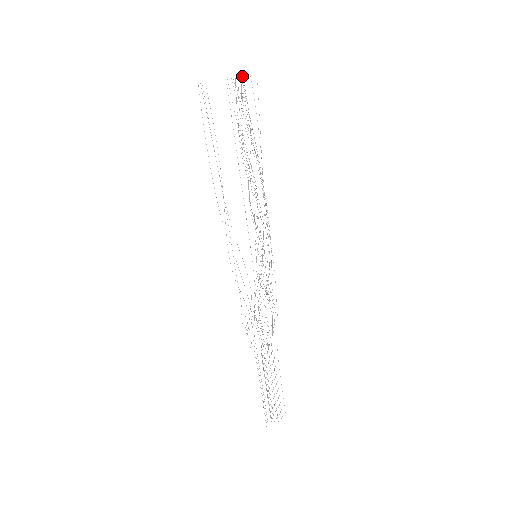
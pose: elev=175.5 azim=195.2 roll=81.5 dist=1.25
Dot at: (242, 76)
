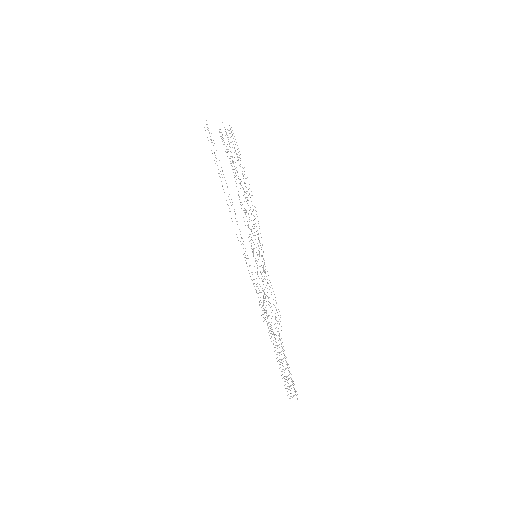
Dot at: occluded
